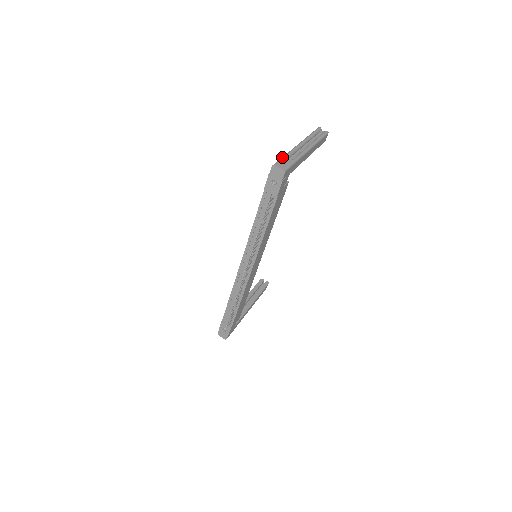
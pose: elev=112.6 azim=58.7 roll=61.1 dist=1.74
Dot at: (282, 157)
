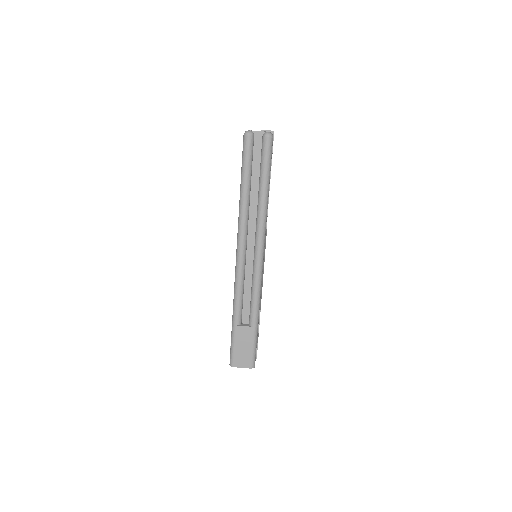
Dot at: (232, 332)
